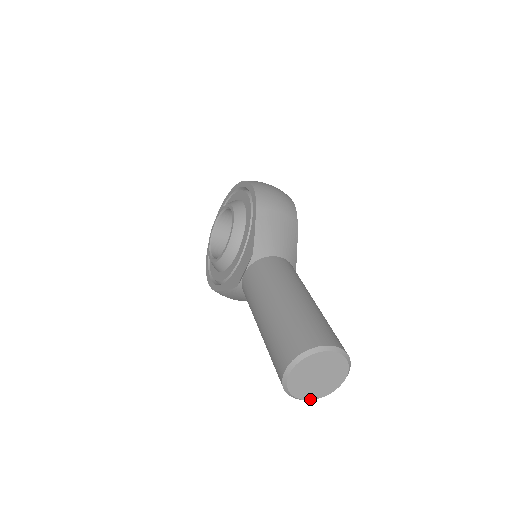
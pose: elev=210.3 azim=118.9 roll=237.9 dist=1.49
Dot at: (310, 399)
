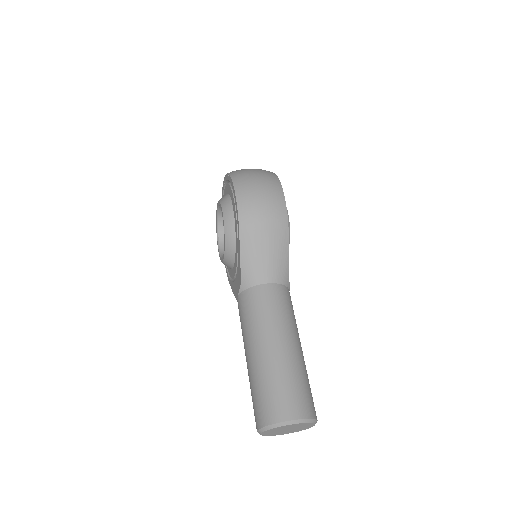
Dot at: (288, 433)
